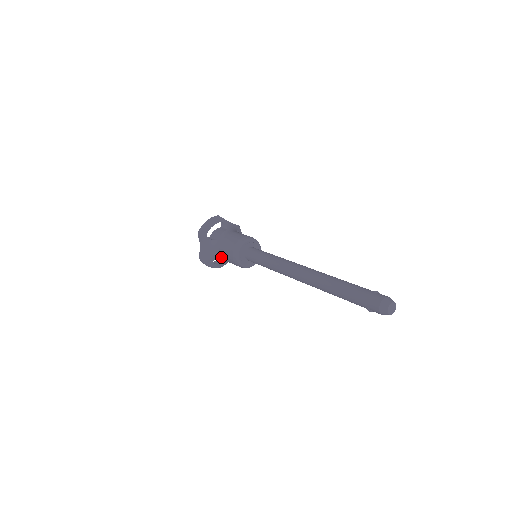
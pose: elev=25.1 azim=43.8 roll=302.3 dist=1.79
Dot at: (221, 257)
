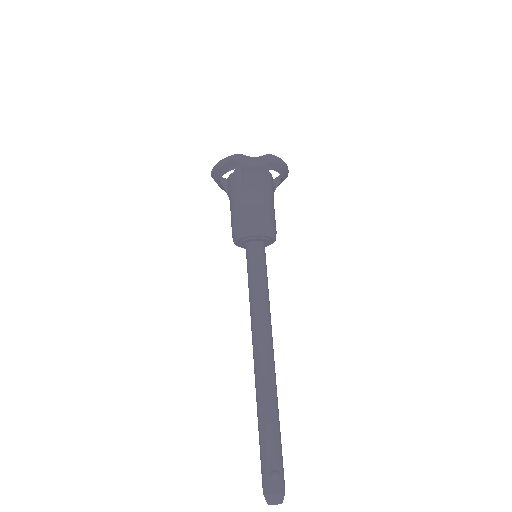
Dot at: occluded
